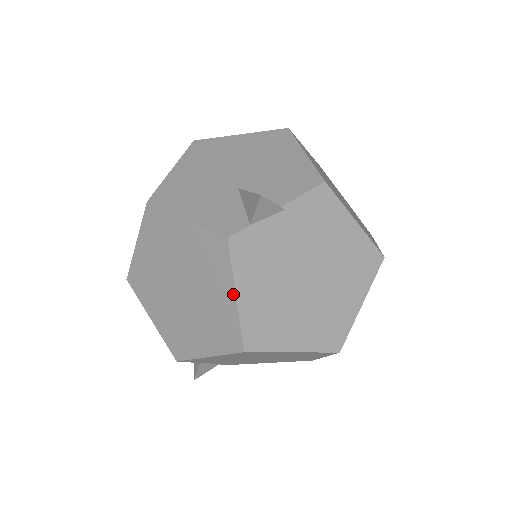
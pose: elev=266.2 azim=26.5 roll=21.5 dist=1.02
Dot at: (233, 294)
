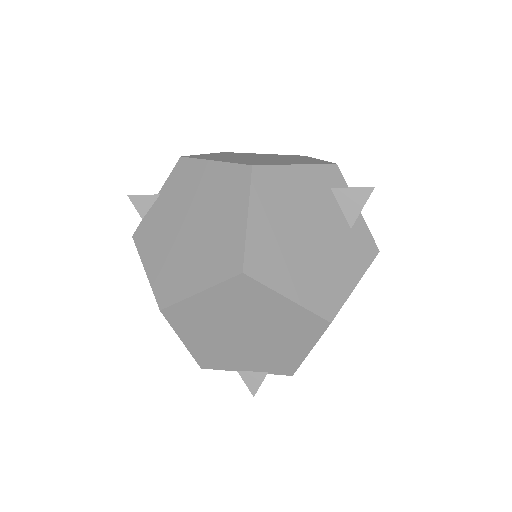
Dot at: (145, 271)
